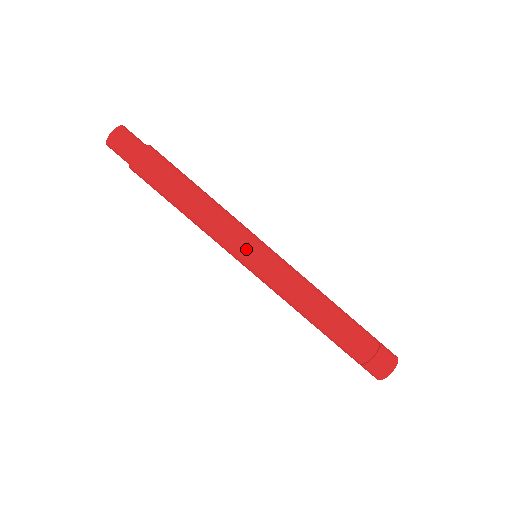
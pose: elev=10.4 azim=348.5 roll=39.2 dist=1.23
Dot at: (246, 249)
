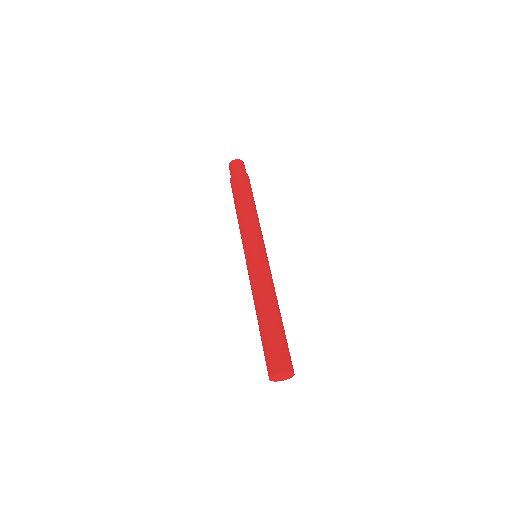
Dot at: (245, 247)
